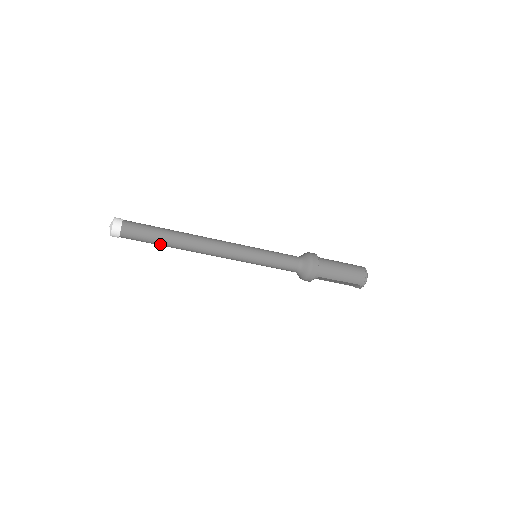
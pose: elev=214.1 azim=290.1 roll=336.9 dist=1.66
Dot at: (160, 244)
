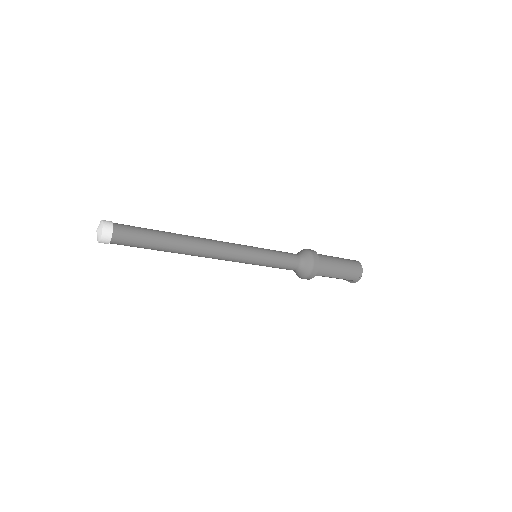
Dot at: (155, 249)
